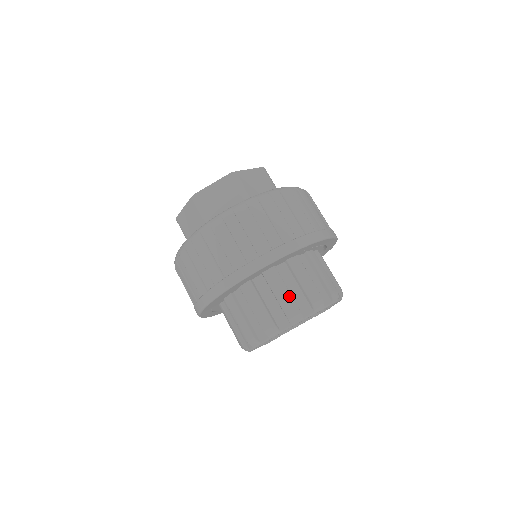
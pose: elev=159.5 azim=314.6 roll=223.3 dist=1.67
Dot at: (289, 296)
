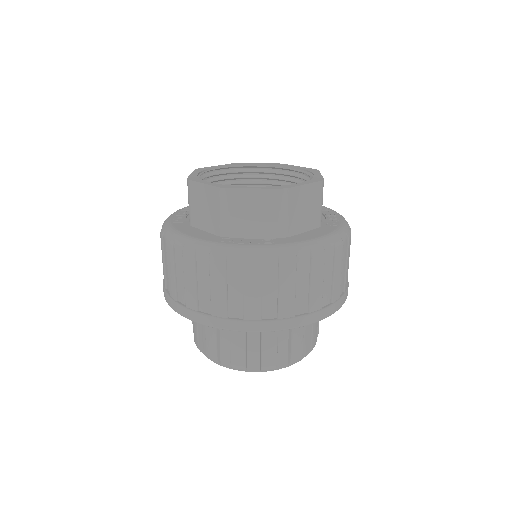
Dot at: (214, 343)
